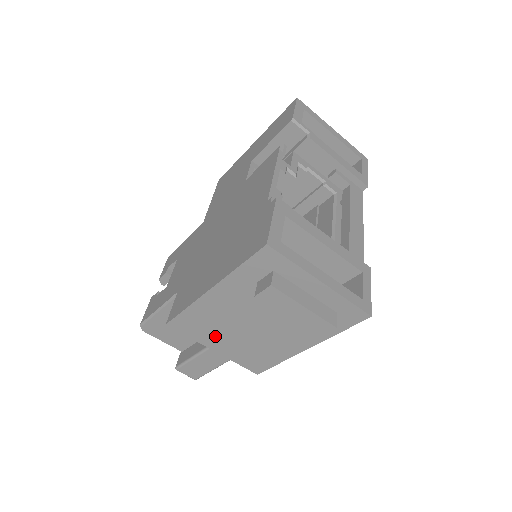
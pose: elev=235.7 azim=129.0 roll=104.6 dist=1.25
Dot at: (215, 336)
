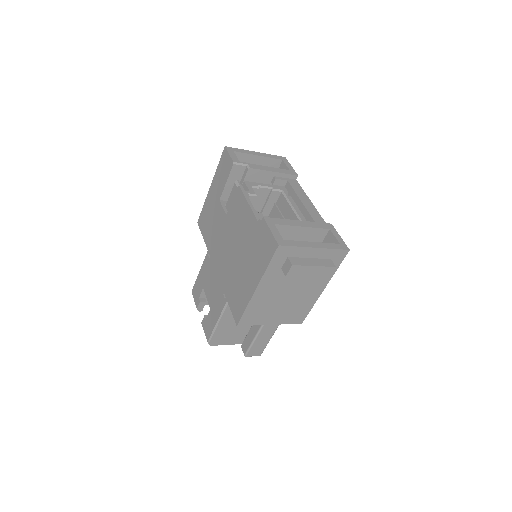
Dot at: (268, 315)
